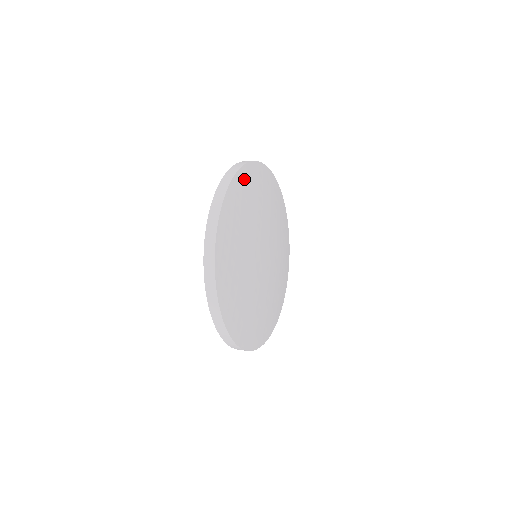
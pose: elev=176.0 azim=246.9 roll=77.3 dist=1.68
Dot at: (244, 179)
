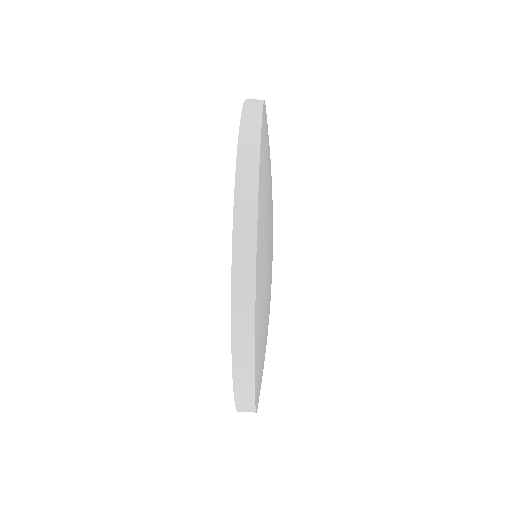
Dot at: occluded
